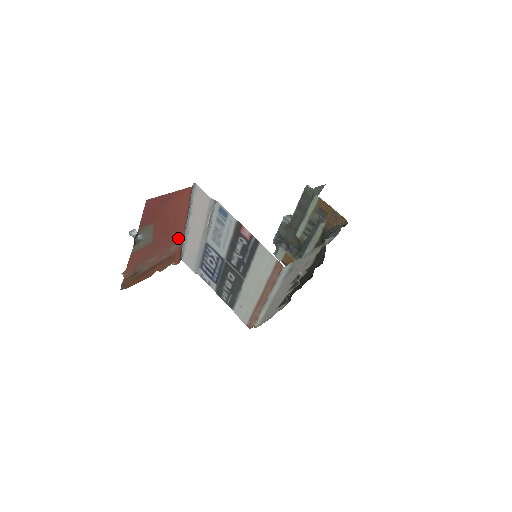
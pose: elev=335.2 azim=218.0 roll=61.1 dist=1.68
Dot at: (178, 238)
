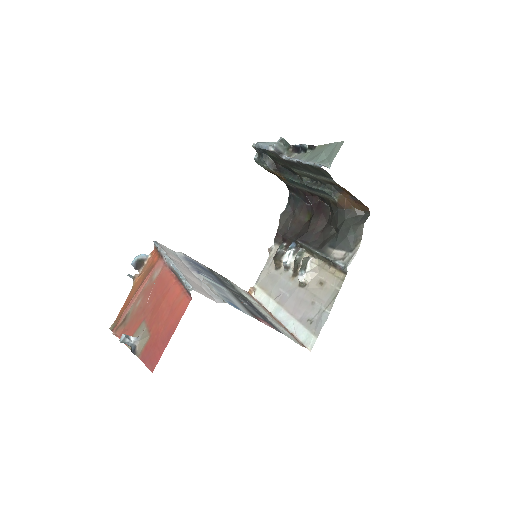
Dot at: (162, 274)
